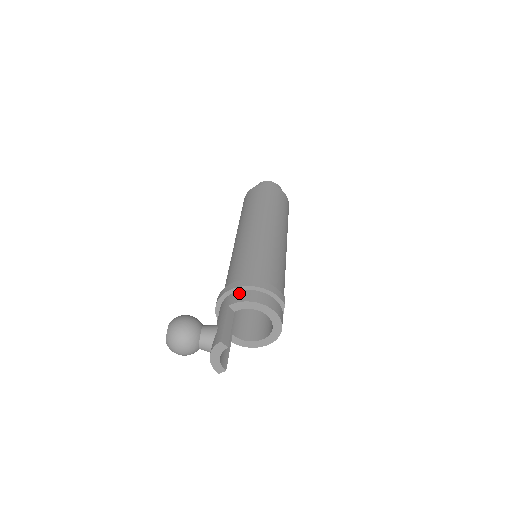
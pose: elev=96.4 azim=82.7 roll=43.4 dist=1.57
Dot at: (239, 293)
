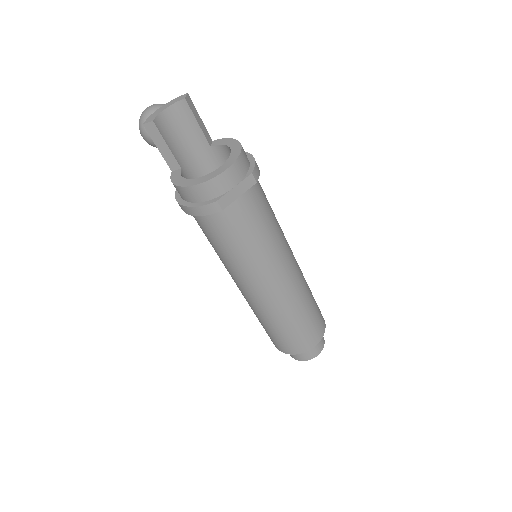
Dot at: occluded
